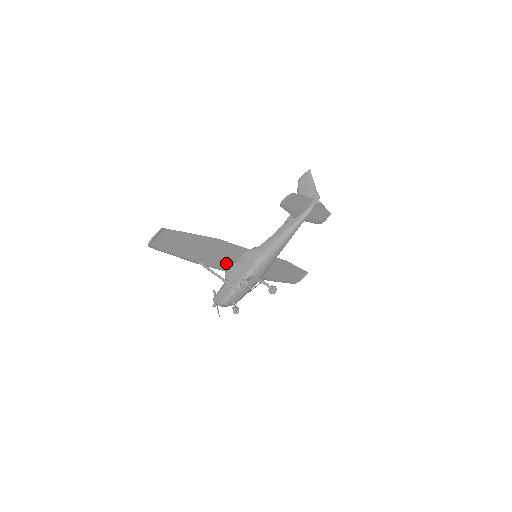
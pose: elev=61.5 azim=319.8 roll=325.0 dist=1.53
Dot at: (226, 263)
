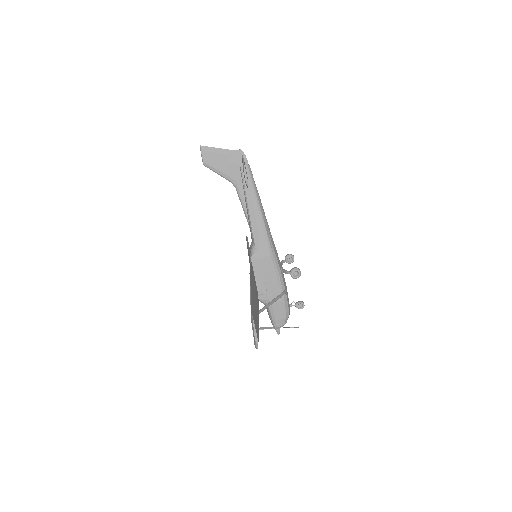
Dot at: (256, 290)
